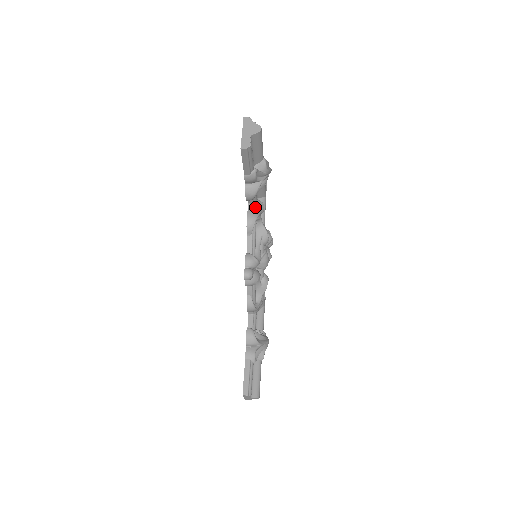
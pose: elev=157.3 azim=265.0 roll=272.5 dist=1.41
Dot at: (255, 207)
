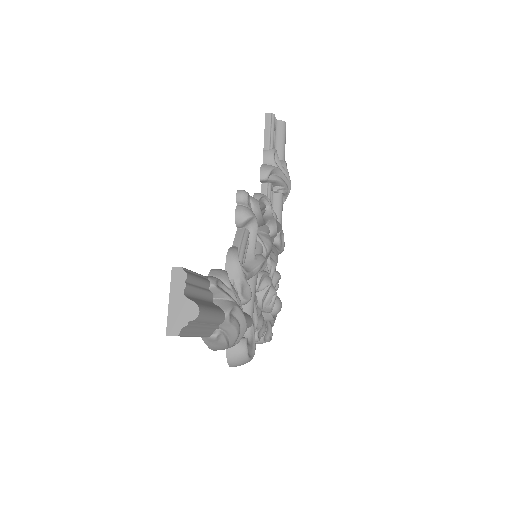
Dot at: occluded
